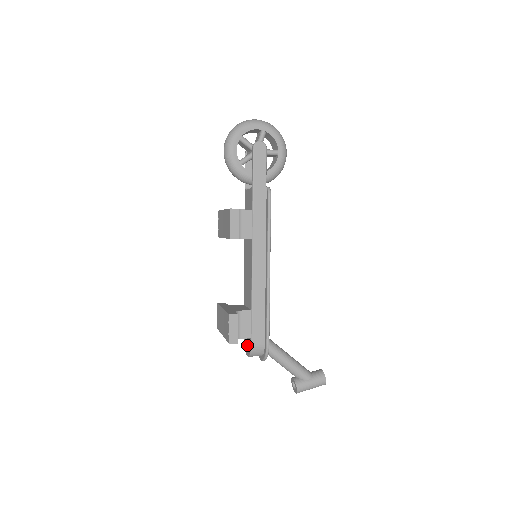
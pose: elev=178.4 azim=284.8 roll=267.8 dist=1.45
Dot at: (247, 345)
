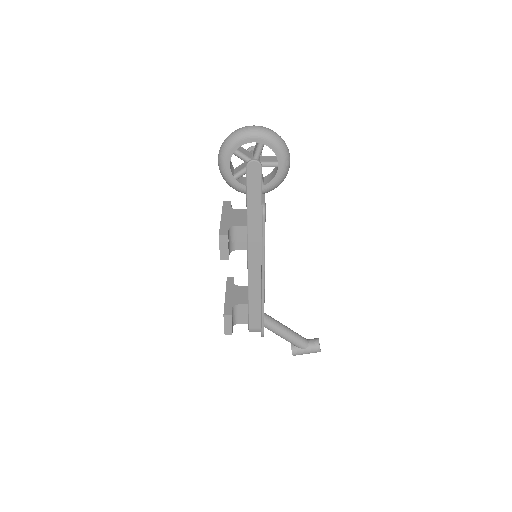
Dot at: occluded
